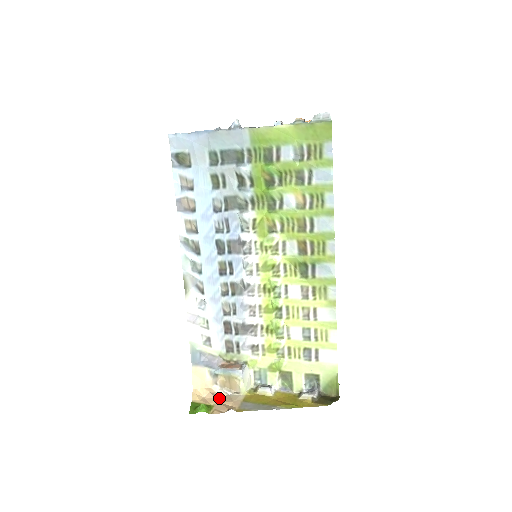
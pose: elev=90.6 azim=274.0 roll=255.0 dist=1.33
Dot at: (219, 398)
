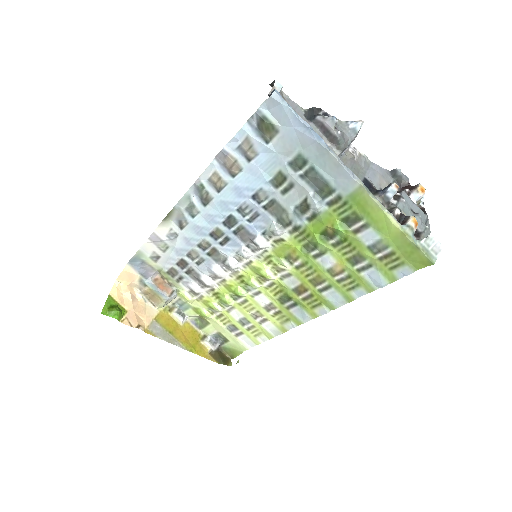
Dot at: (136, 304)
